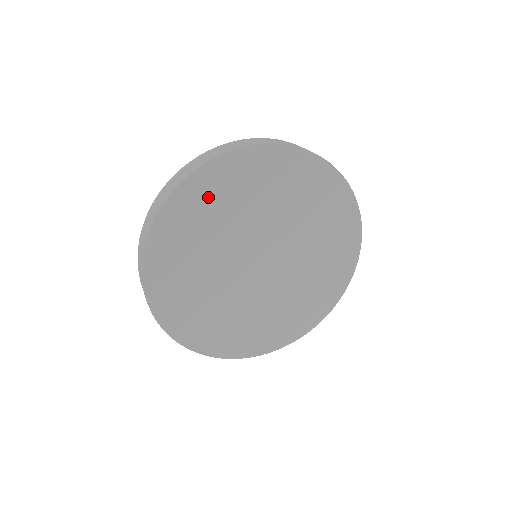
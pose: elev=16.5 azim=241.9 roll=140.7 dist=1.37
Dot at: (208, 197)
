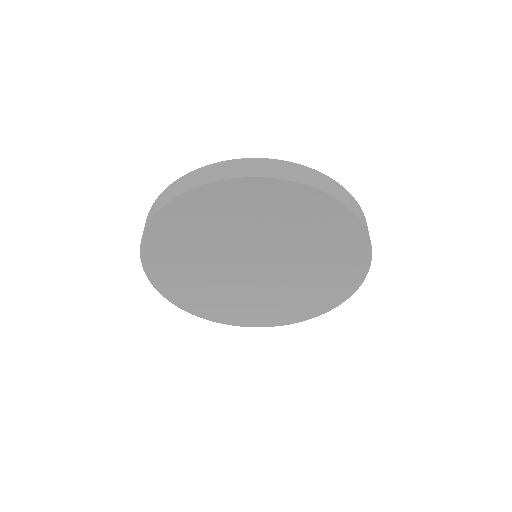
Dot at: (194, 216)
